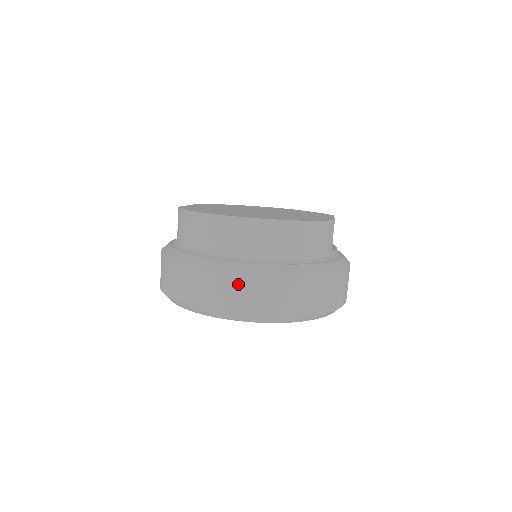
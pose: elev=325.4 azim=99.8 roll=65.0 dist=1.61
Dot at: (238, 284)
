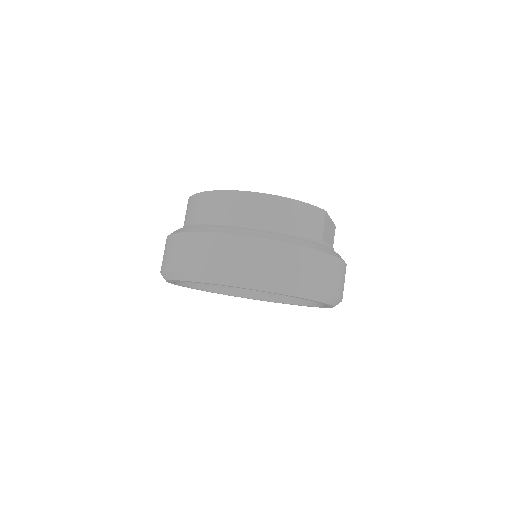
Dot at: (219, 244)
